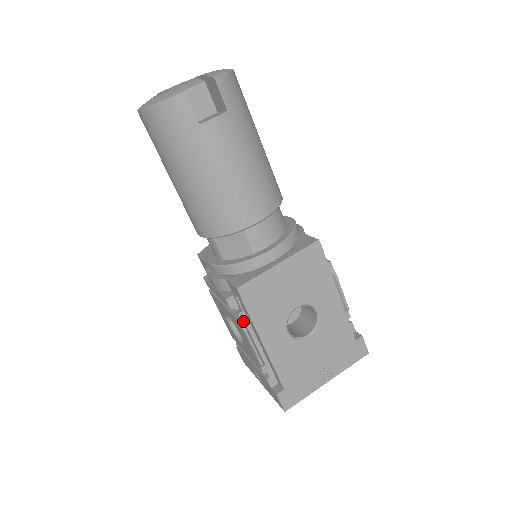
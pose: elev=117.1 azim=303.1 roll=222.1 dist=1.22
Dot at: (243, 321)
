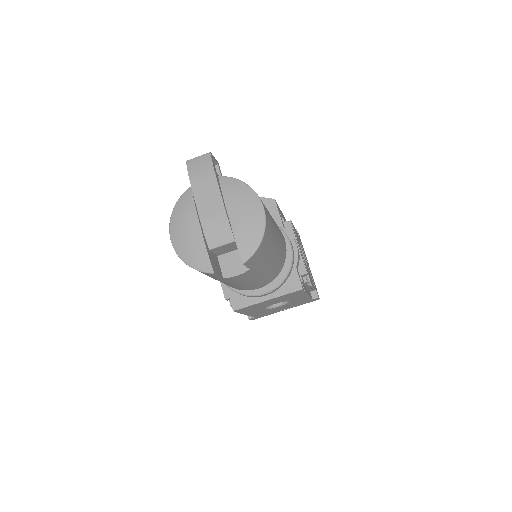
Dot at: occluded
